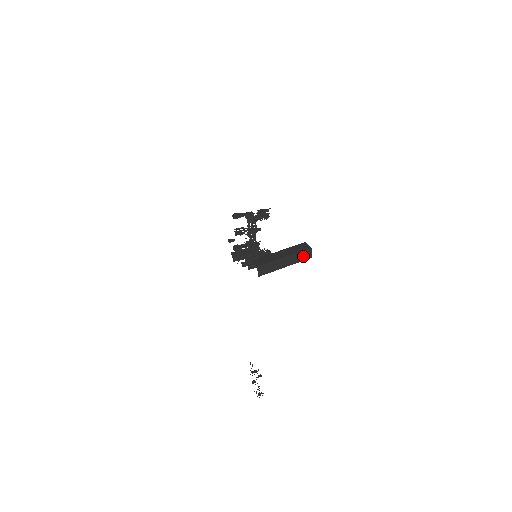
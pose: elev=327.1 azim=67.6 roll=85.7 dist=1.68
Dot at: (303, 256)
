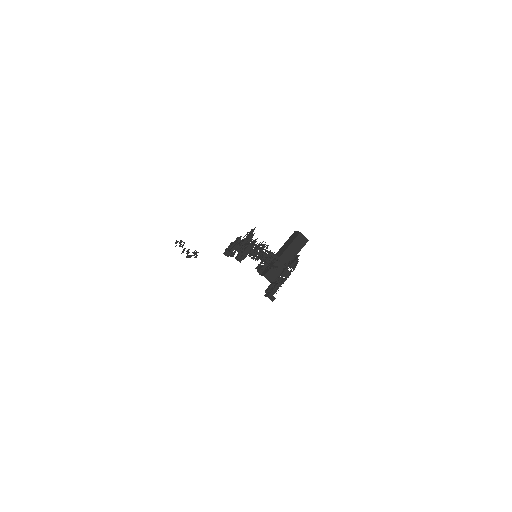
Dot at: occluded
